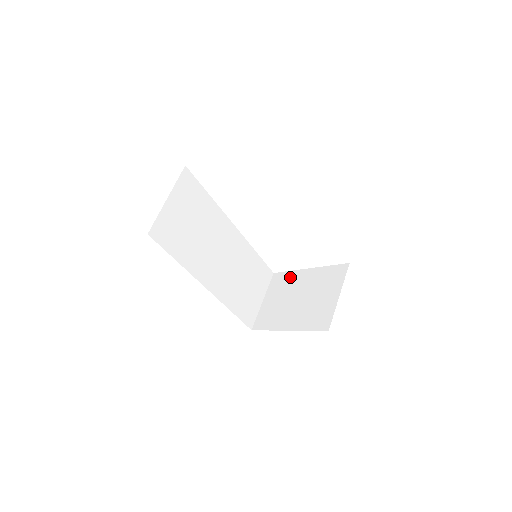
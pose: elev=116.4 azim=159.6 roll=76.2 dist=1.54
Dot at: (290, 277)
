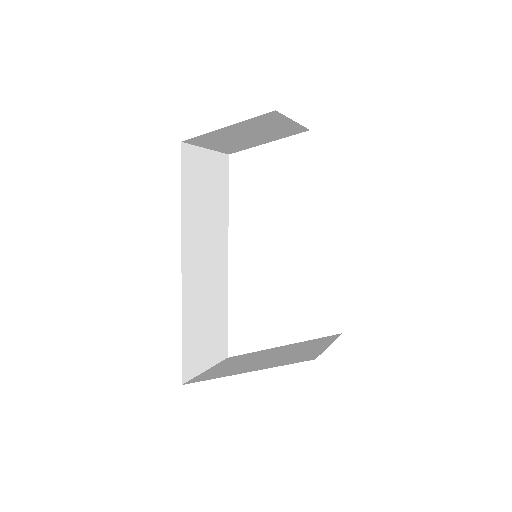
Dot at: (253, 353)
